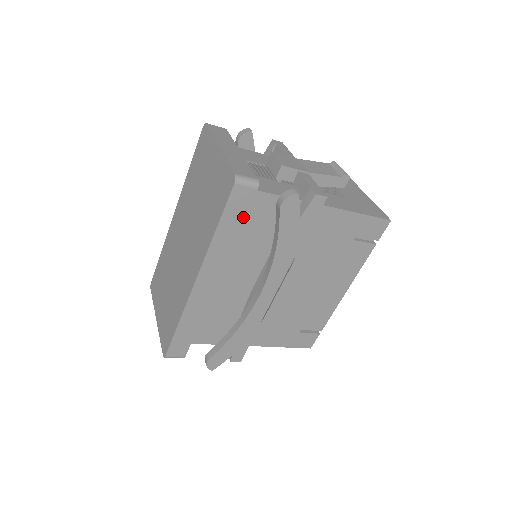
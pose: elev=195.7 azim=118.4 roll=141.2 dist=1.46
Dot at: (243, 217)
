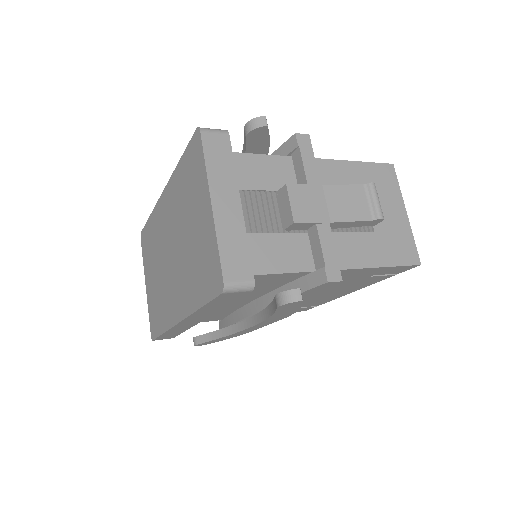
Dot at: (233, 301)
